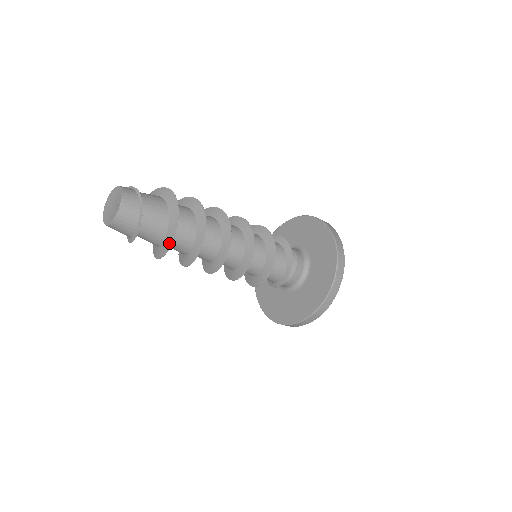
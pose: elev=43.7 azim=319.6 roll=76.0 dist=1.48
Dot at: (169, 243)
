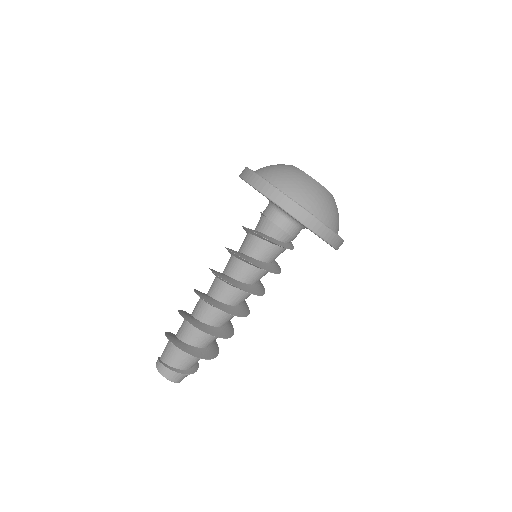
Dot at: (215, 355)
